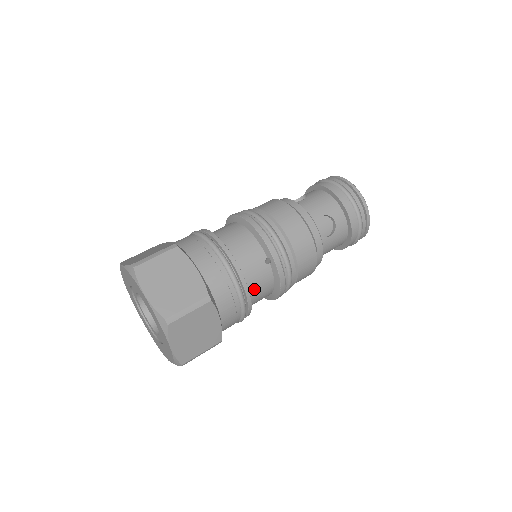
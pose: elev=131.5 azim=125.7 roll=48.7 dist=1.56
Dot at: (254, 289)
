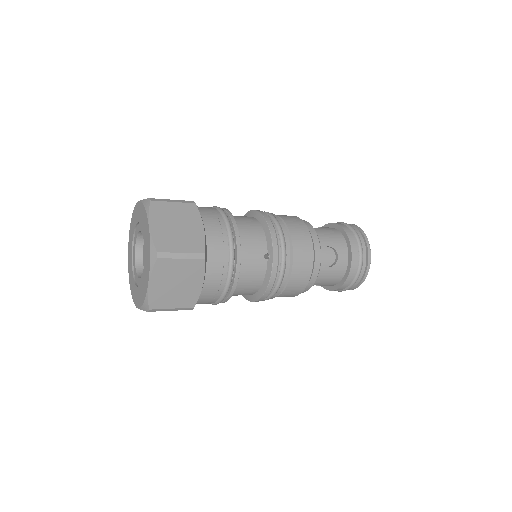
Dot at: (244, 275)
